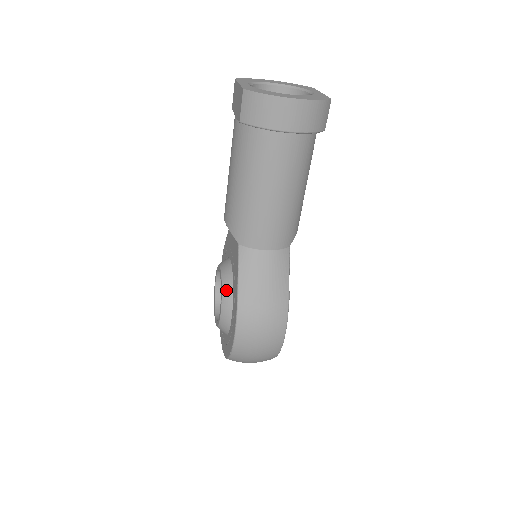
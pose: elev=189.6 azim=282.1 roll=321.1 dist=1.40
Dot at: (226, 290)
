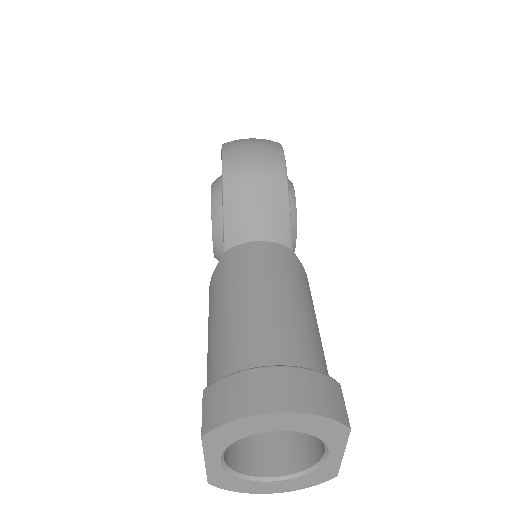
Dot at: occluded
